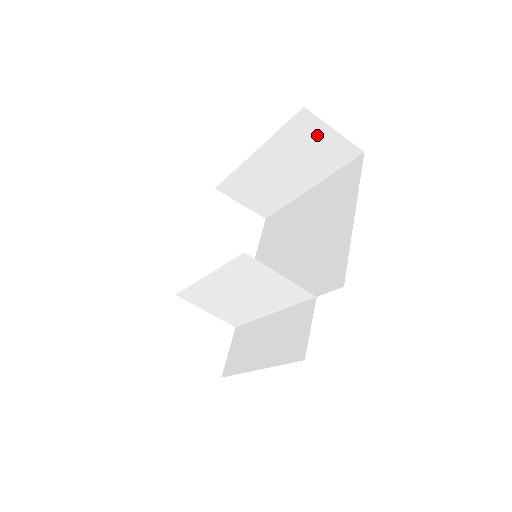
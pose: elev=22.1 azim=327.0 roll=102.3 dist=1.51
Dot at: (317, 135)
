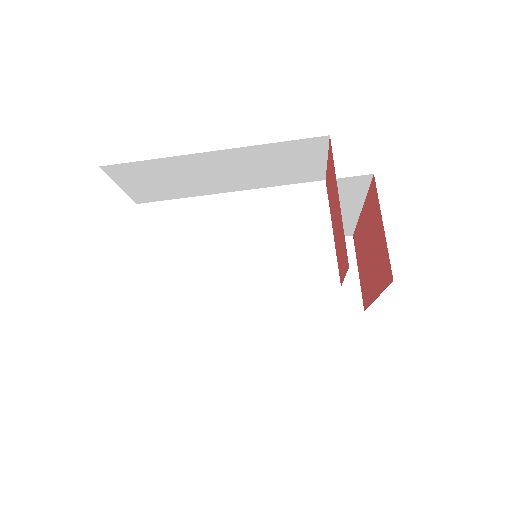
Dot at: occluded
